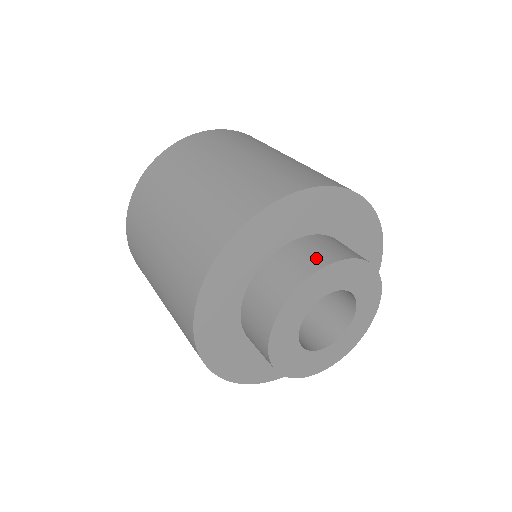
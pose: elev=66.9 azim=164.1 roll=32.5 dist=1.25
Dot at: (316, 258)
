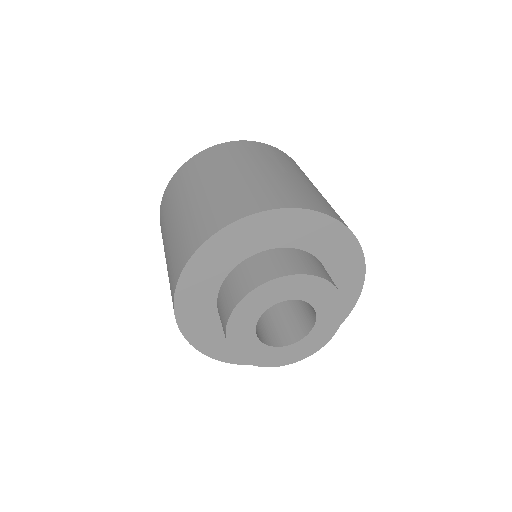
Dot at: occluded
